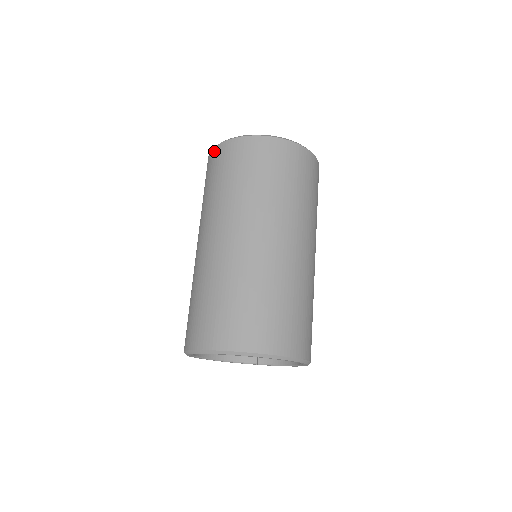
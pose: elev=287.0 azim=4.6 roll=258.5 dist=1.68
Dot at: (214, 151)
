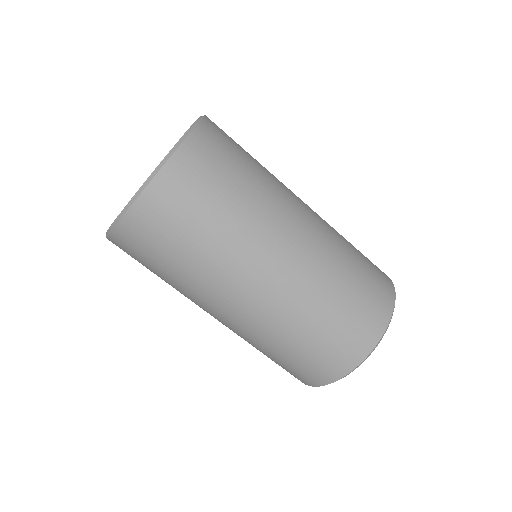
Dot at: occluded
